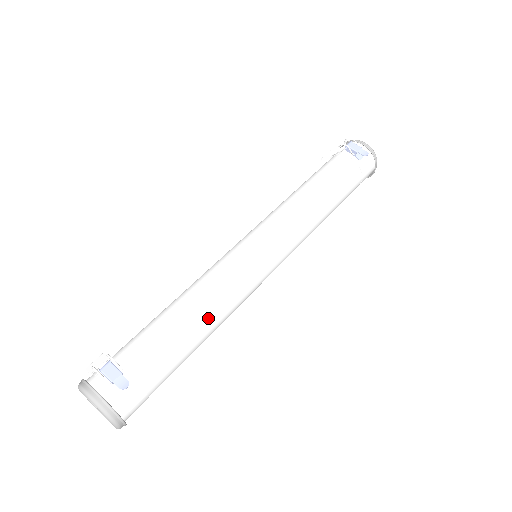
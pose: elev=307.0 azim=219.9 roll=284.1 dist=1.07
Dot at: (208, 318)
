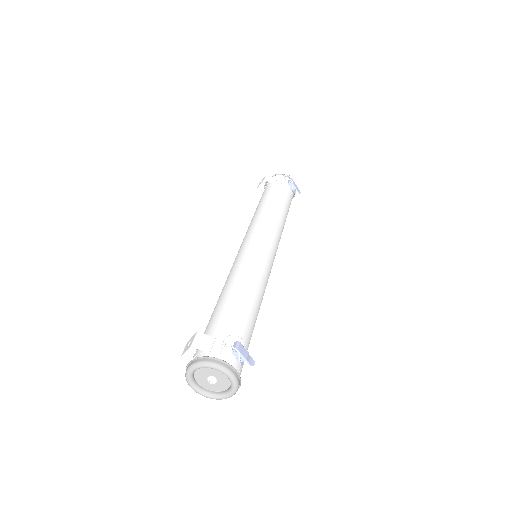
Dot at: occluded
